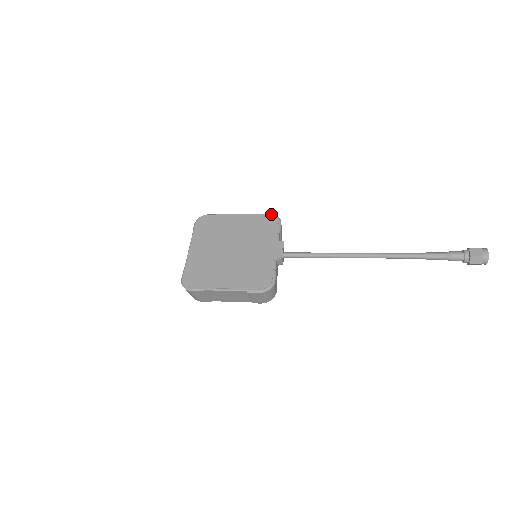
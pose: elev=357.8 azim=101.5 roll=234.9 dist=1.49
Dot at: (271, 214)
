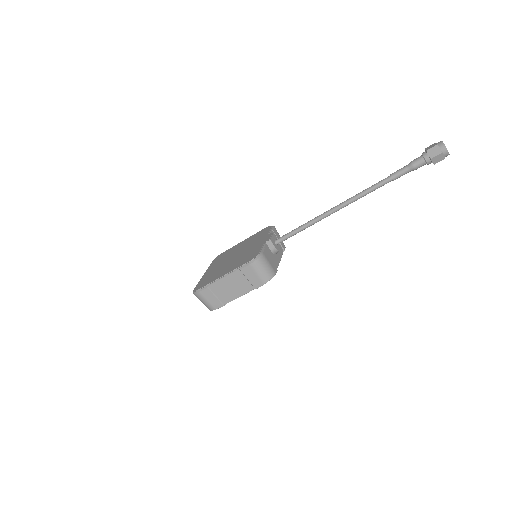
Dot at: (267, 227)
